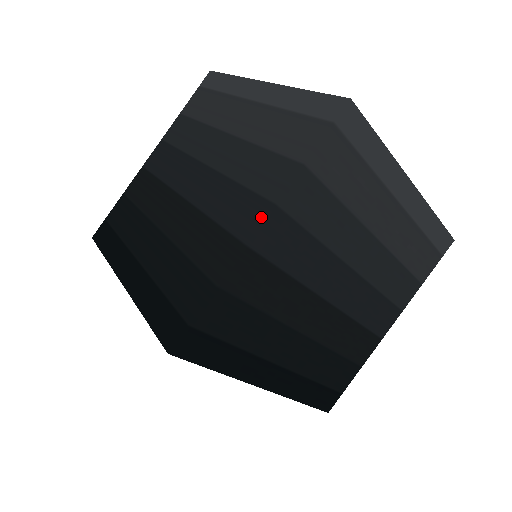
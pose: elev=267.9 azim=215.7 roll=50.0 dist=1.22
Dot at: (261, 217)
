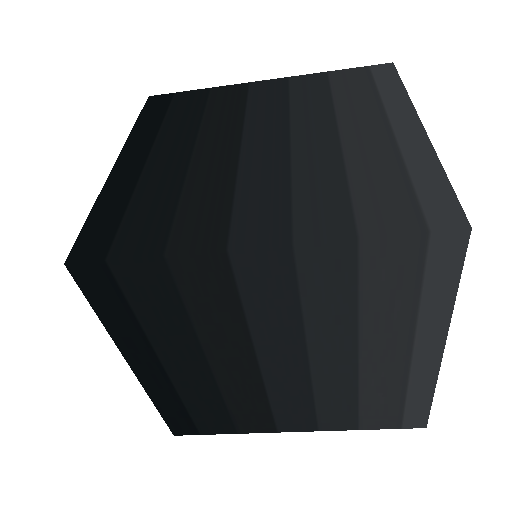
Dot at: (268, 240)
